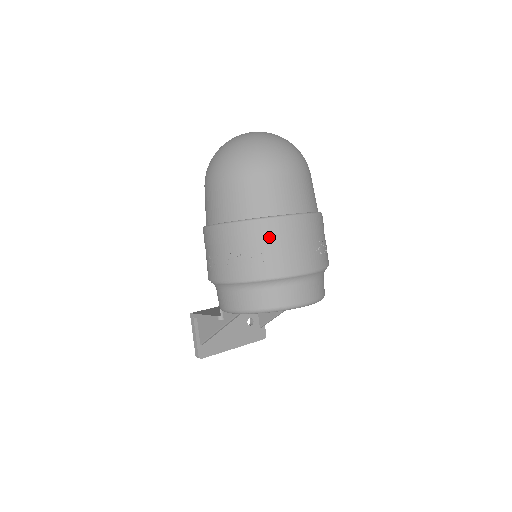
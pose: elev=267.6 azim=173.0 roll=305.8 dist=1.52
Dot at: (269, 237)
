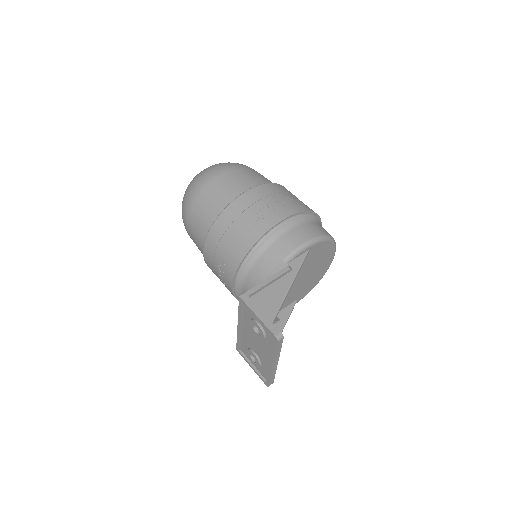
Dot at: (295, 196)
